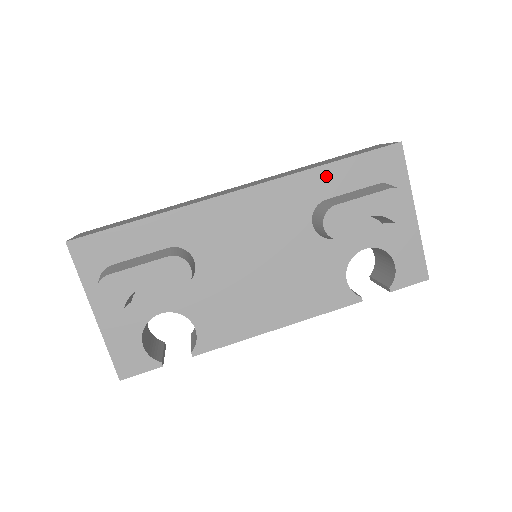
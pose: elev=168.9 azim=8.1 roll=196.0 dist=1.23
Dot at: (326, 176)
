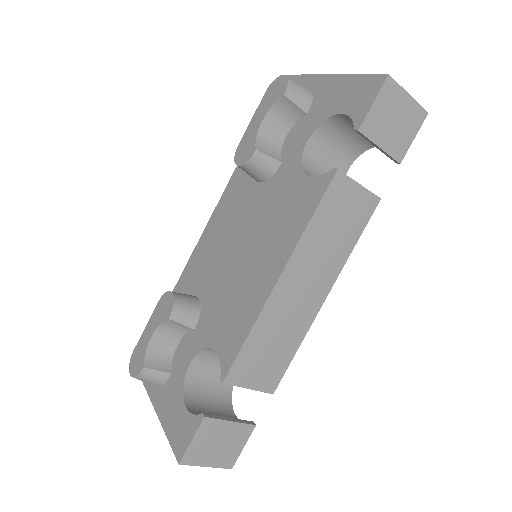
Dot at: occluded
